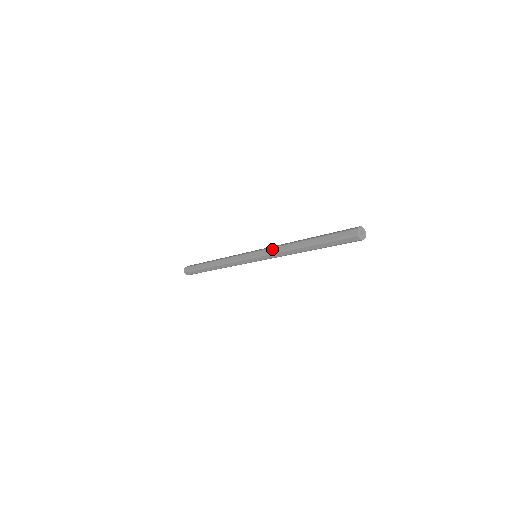
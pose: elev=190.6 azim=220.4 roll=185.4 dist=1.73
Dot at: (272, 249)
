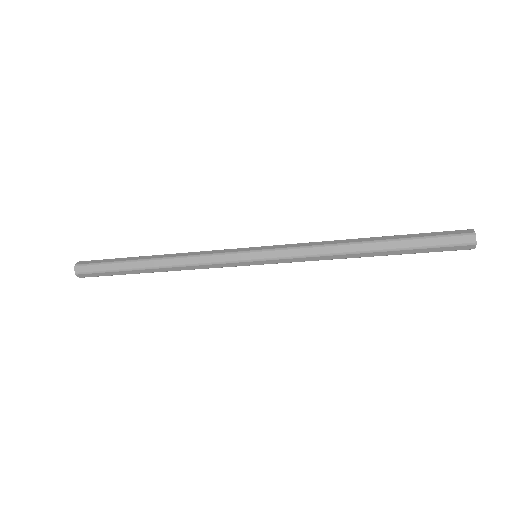
Dot at: (302, 243)
